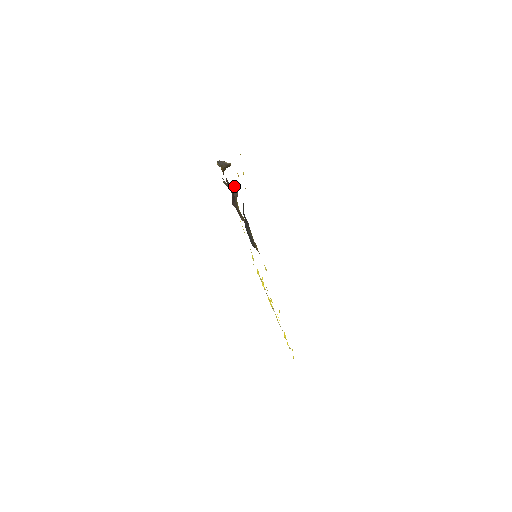
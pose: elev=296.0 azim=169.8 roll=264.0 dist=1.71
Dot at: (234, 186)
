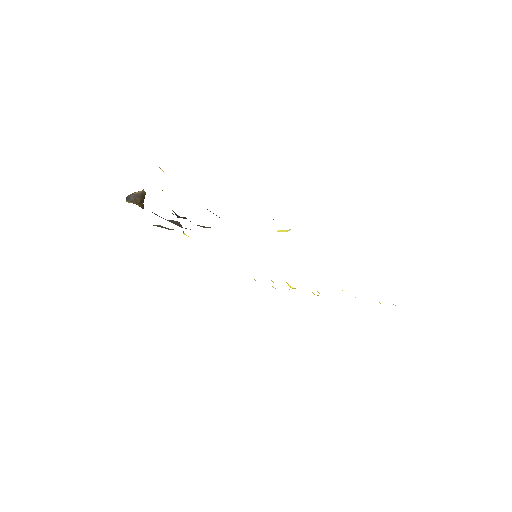
Dot at: occluded
